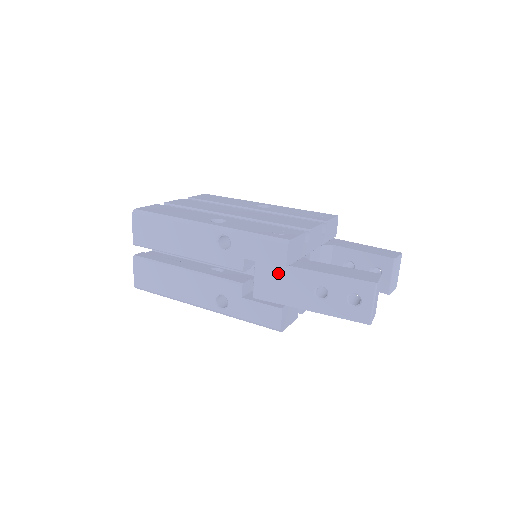
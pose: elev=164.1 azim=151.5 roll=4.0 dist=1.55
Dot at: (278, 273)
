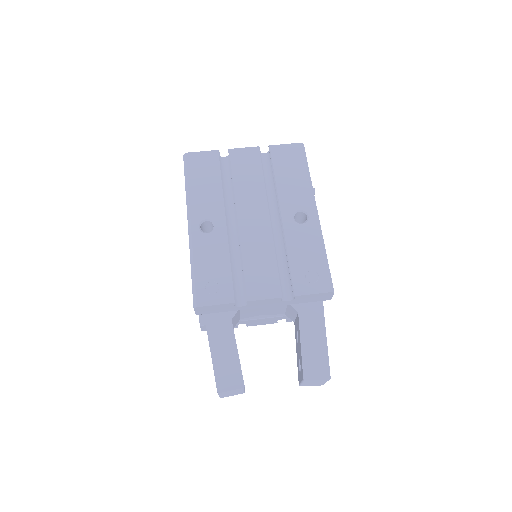
Dot at: occluded
